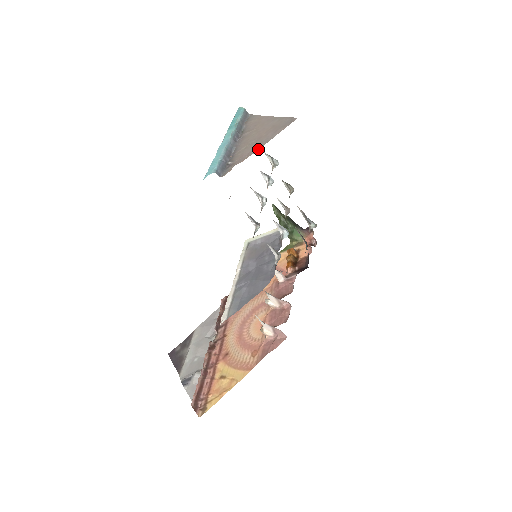
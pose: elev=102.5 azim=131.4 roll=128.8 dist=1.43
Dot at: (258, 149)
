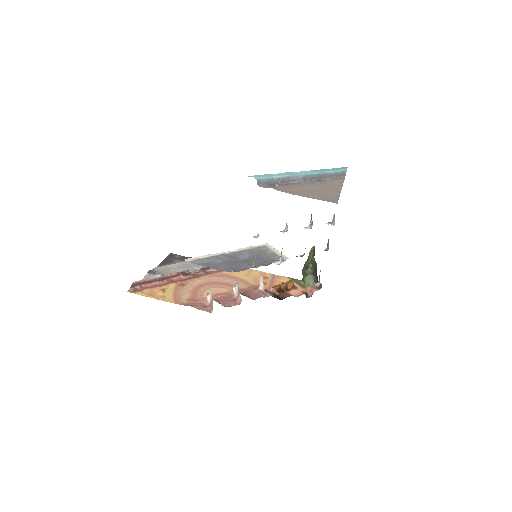
Dot at: (295, 194)
